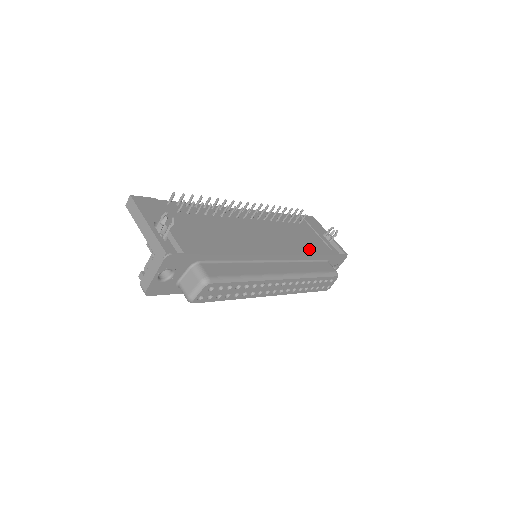
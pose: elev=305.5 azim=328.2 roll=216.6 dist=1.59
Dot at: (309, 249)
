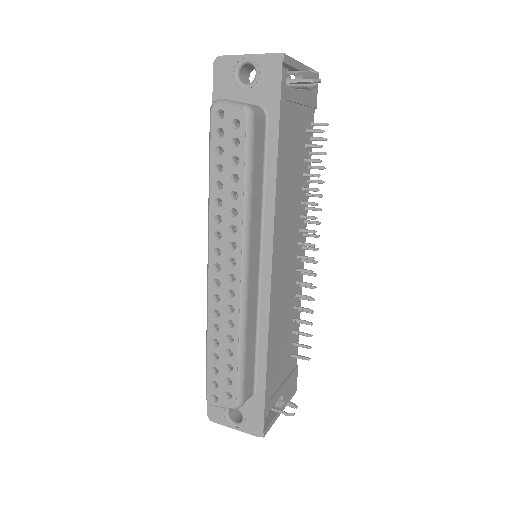
Dot at: (273, 345)
